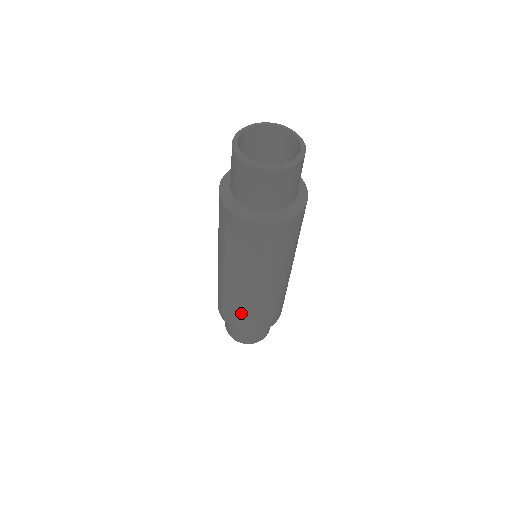
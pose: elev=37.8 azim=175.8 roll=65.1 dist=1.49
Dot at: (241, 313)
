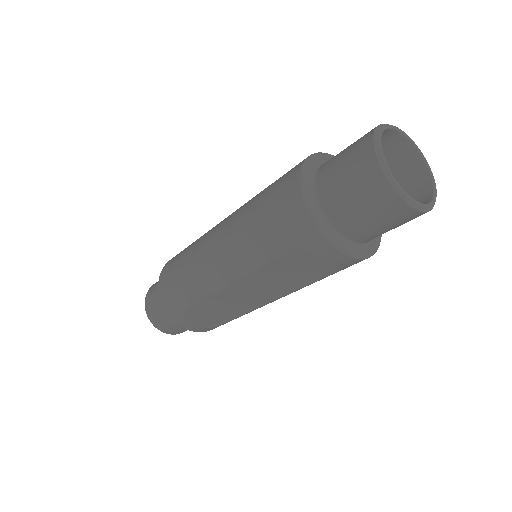
Dot at: (210, 316)
